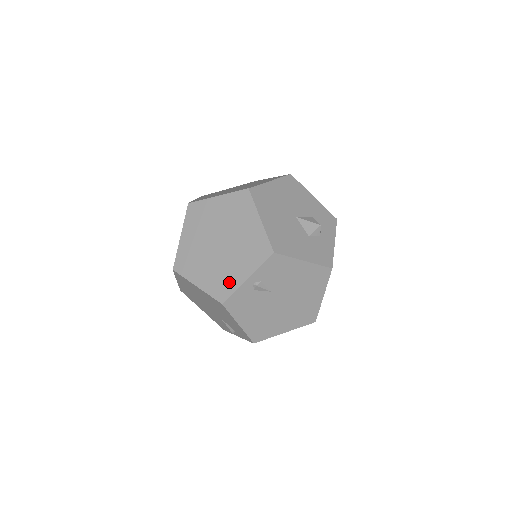
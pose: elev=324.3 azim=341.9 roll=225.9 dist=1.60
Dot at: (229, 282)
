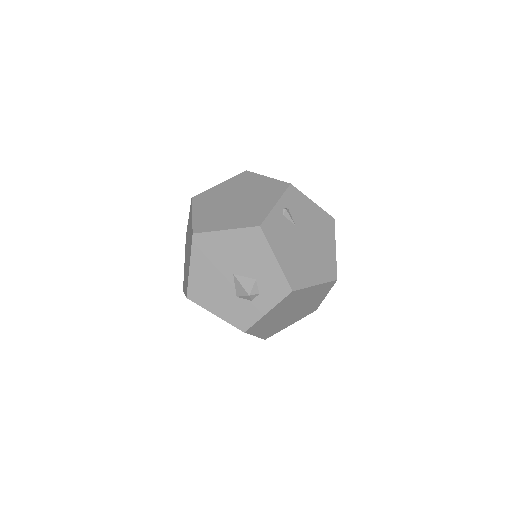
Dot at: (184, 283)
